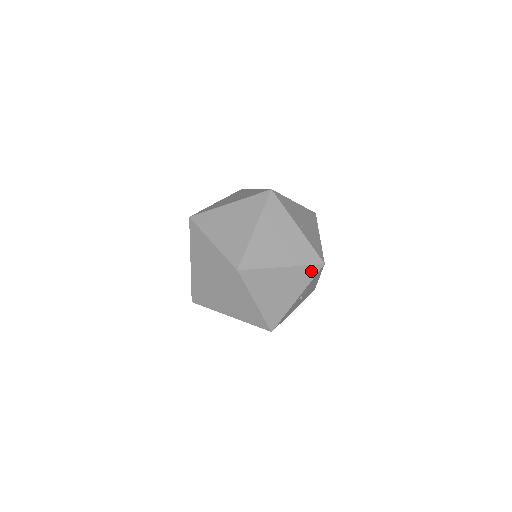
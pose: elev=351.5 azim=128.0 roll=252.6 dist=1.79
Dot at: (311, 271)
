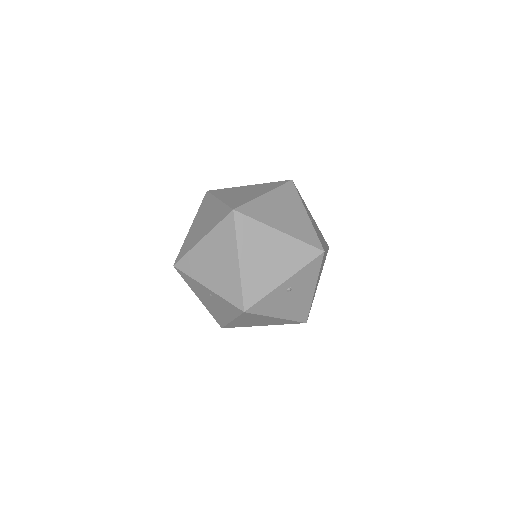
Dot at: (308, 253)
